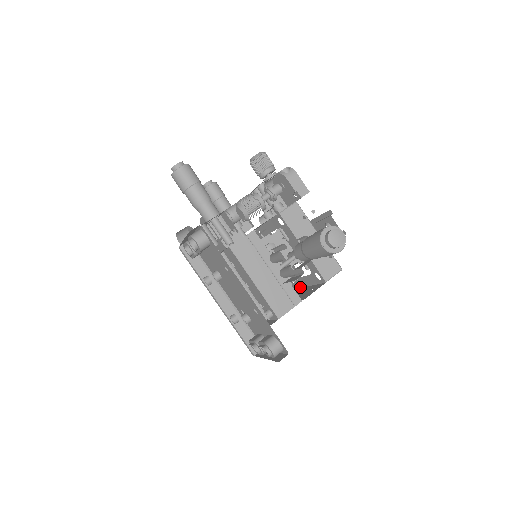
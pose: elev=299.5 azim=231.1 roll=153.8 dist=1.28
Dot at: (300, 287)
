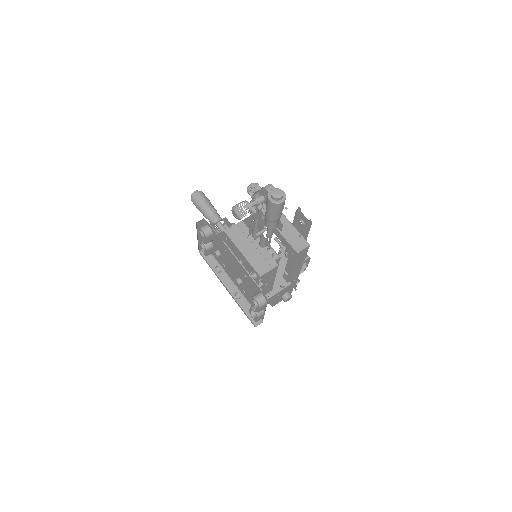
Dot at: (290, 274)
